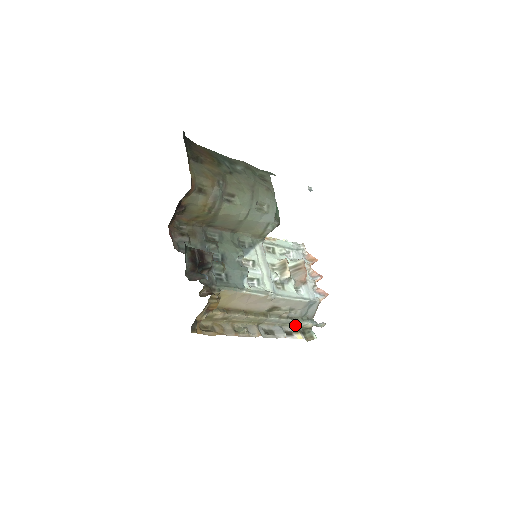
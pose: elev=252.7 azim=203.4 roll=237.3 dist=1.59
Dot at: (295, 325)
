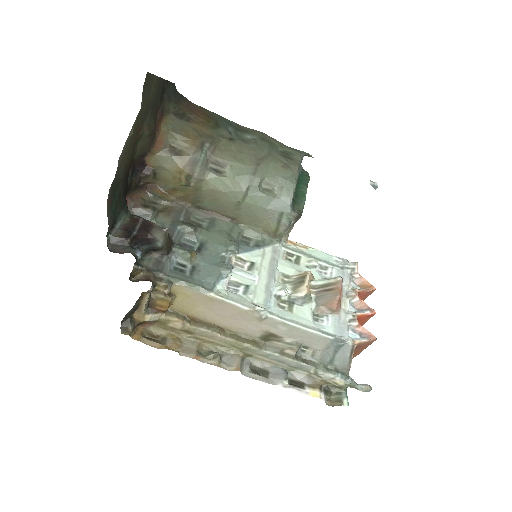
Dot at: (313, 375)
